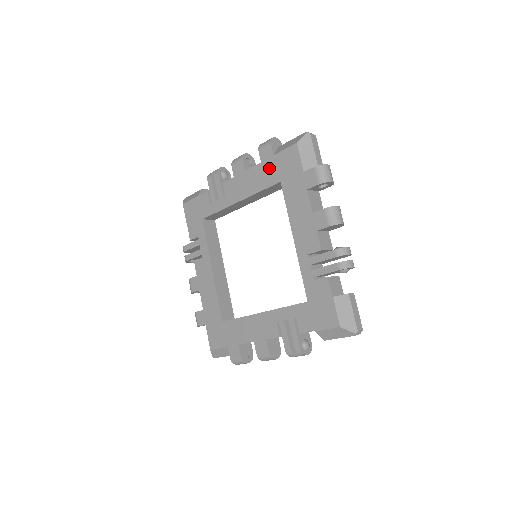
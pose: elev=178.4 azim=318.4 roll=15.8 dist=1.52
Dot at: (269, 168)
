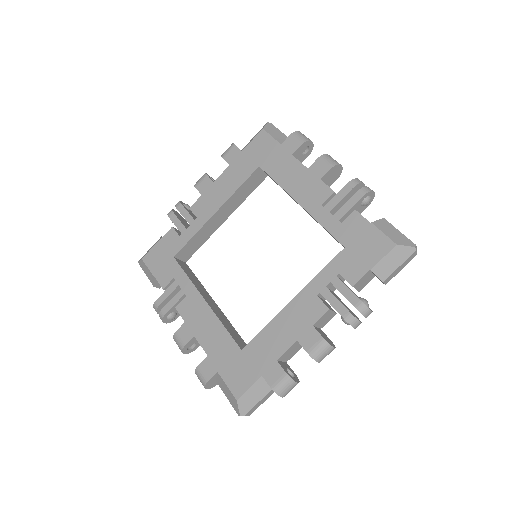
Dot at: (241, 163)
